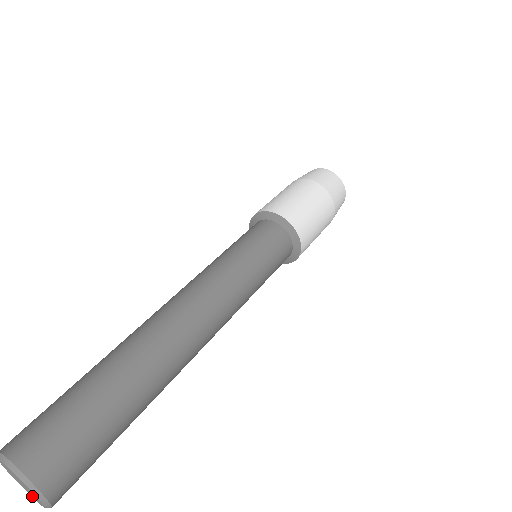
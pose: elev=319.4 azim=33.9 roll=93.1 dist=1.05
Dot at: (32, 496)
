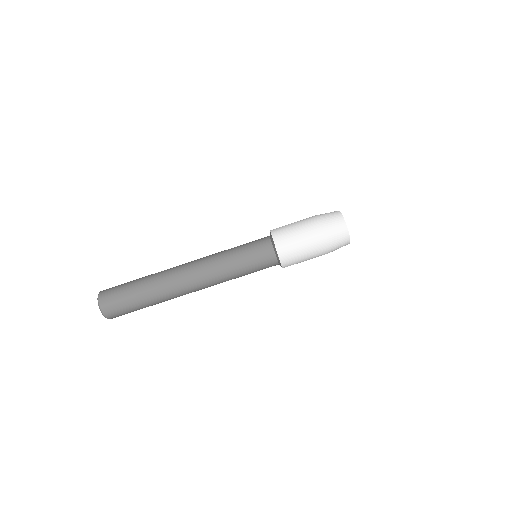
Dot at: occluded
